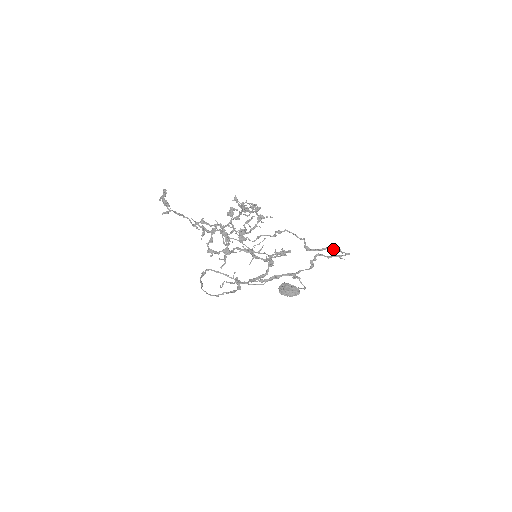
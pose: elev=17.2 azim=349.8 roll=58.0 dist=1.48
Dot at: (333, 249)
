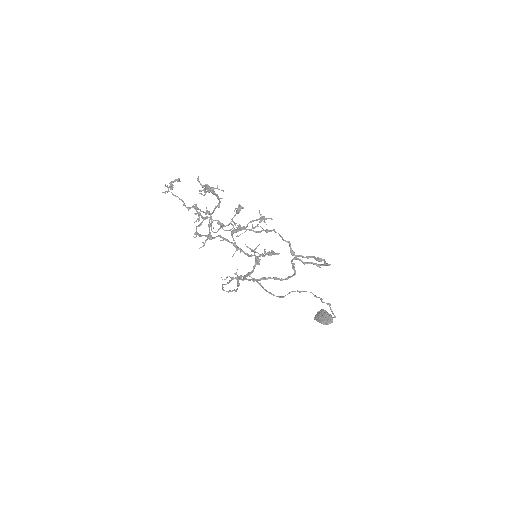
Dot at: (317, 258)
